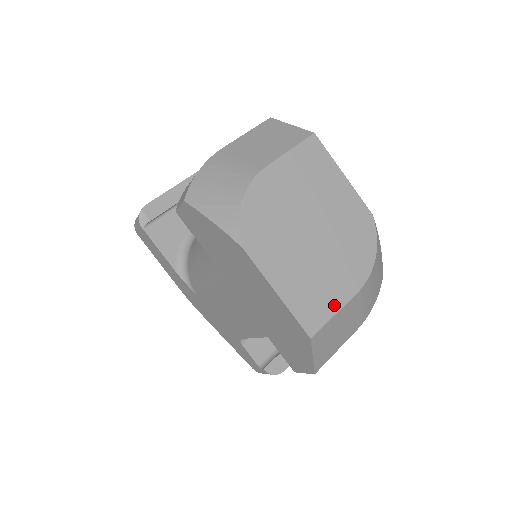
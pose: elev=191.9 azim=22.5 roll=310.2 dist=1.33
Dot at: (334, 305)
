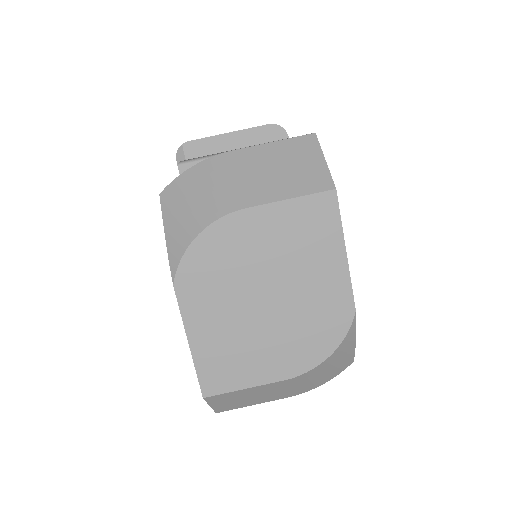
Dot at: (248, 380)
